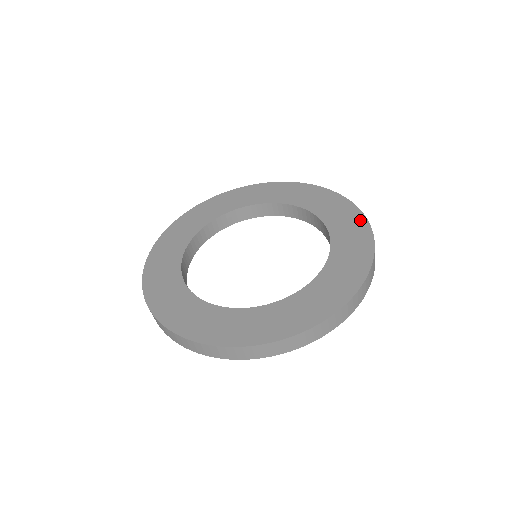
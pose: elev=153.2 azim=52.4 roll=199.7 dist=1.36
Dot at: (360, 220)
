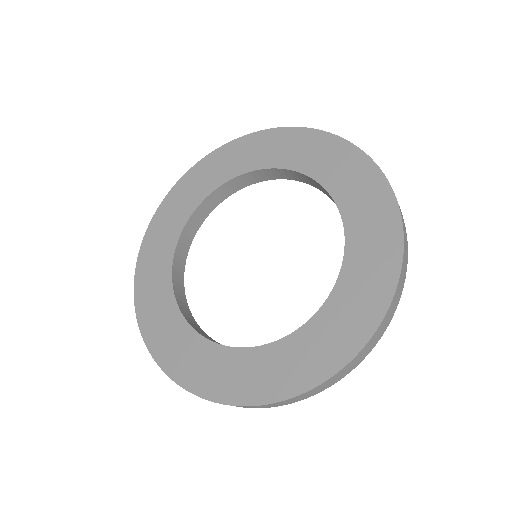
Dot at: (390, 216)
